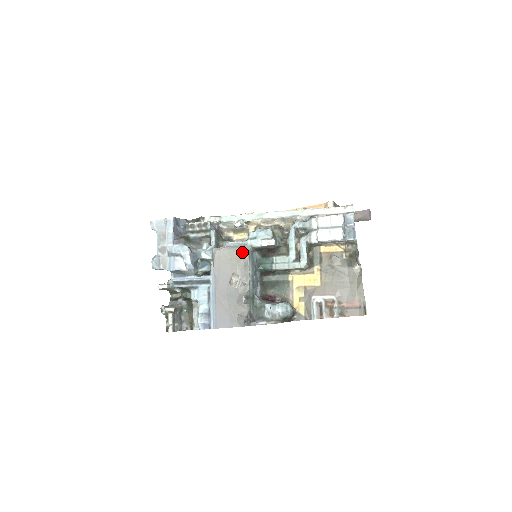
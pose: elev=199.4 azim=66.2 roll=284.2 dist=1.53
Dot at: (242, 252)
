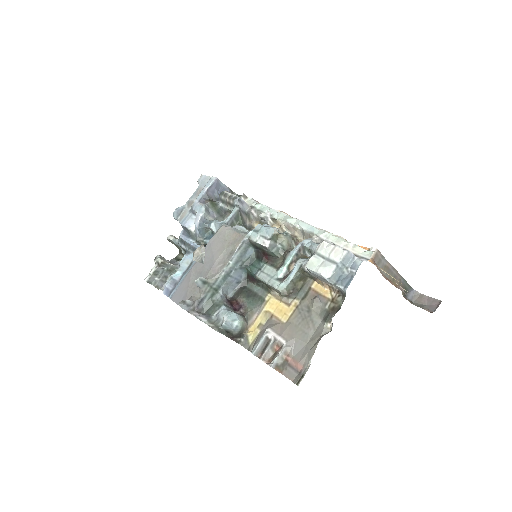
Dot at: (238, 238)
